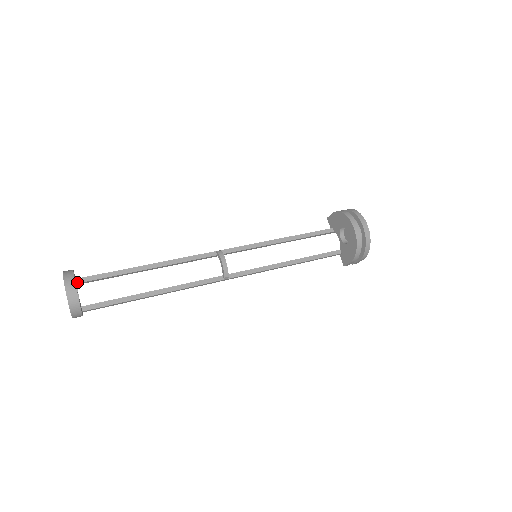
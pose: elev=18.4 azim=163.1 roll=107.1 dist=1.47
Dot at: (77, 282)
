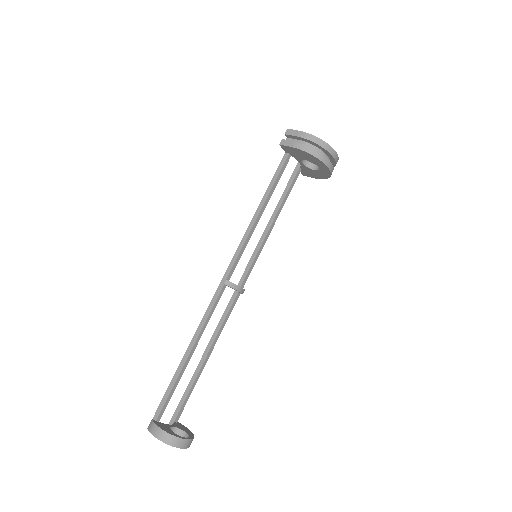
Dot at: (158, 421)
